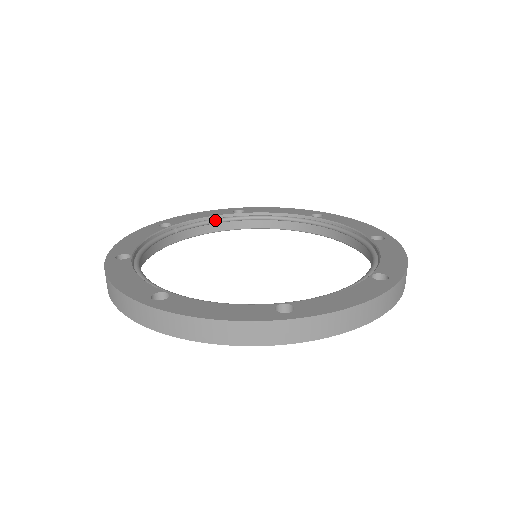
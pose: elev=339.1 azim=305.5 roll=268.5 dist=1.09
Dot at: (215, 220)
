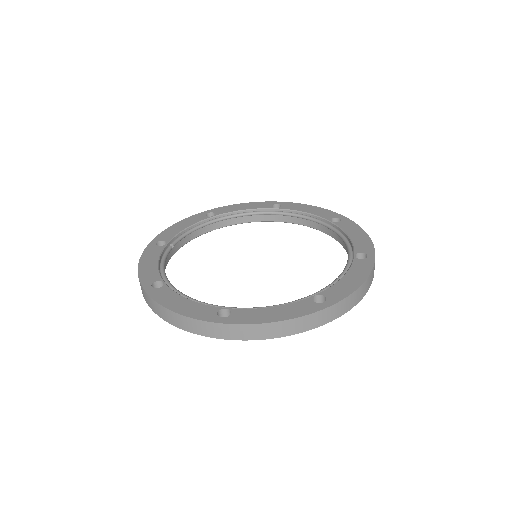
Dot at: (196, 228)
